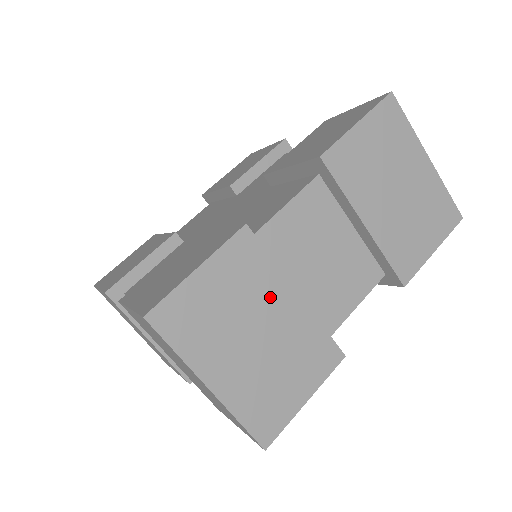
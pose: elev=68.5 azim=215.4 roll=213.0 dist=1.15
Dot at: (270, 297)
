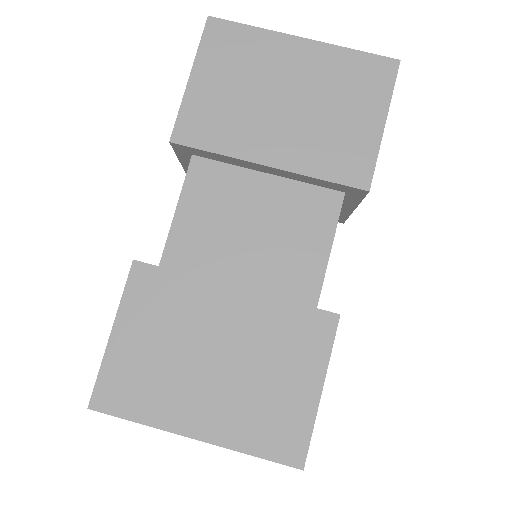
Dot at: (204, 311)
